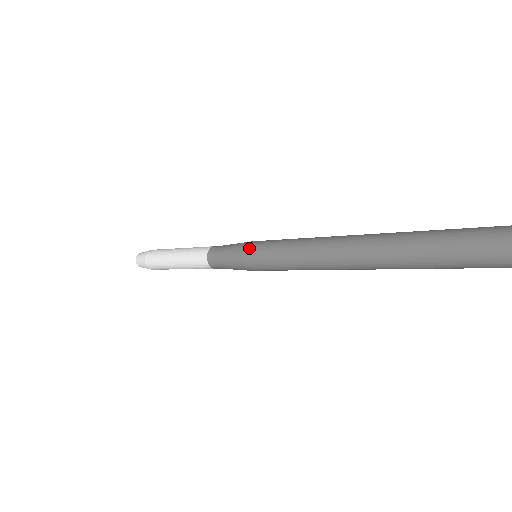
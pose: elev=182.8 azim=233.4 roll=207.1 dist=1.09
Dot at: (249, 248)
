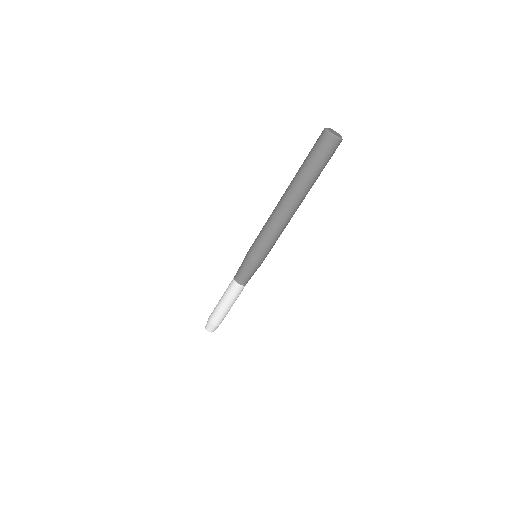
Dot at: (248, 253)
